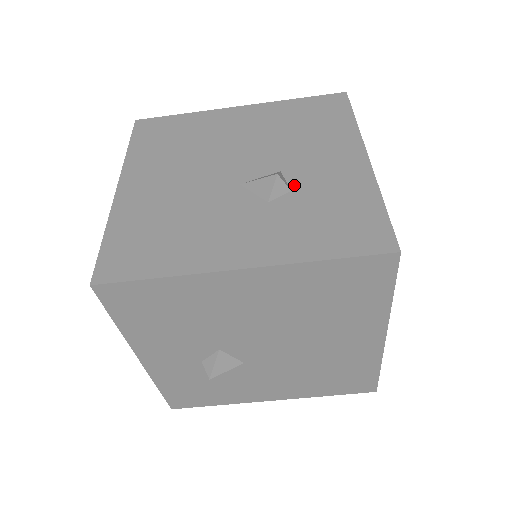
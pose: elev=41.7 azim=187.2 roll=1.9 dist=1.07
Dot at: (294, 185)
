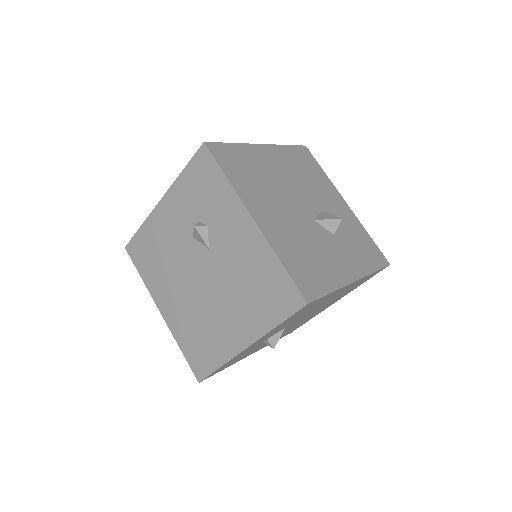
Dot at: occluded
